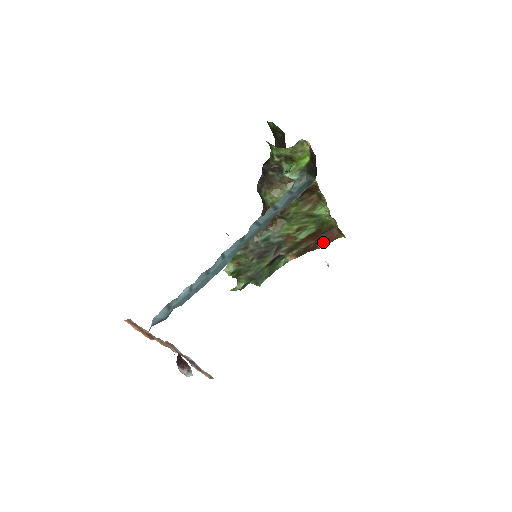
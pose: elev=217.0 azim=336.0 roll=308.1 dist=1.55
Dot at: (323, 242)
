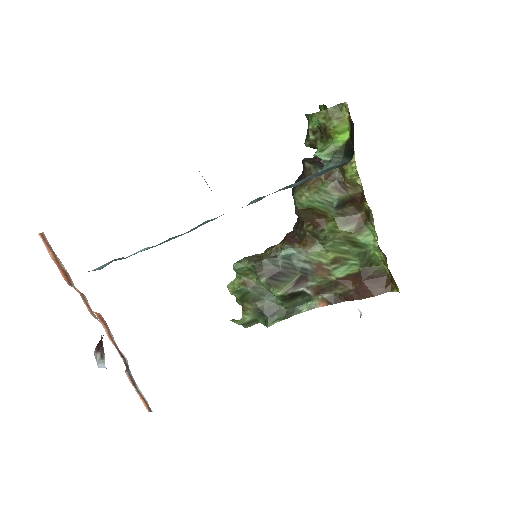
Dot at: (367, 291)
